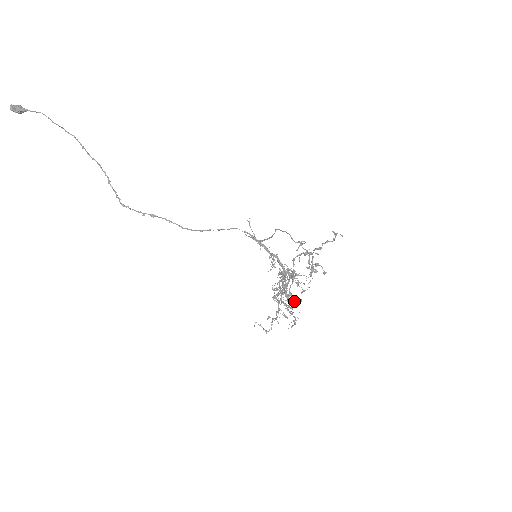
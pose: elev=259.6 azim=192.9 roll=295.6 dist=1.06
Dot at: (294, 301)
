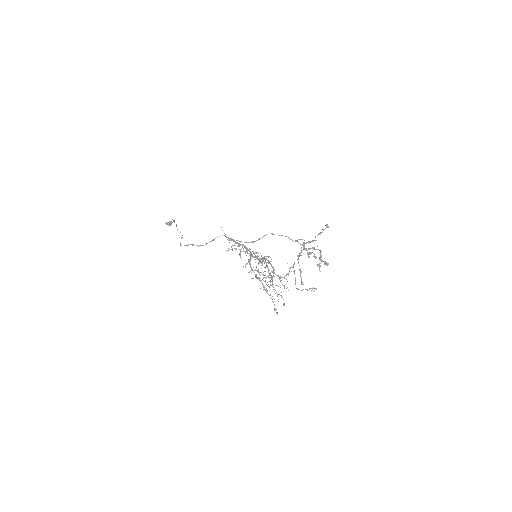
Dot at: (265, 275)
